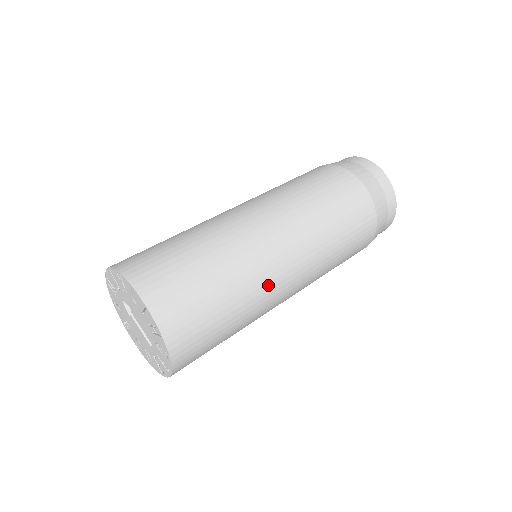
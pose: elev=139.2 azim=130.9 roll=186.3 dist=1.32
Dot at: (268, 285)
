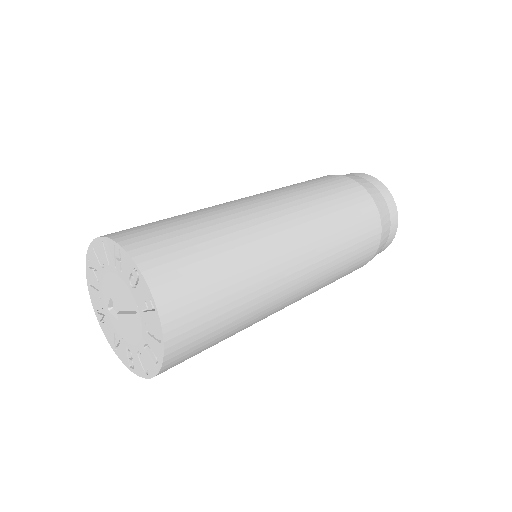
Dot at: (247, 217)
